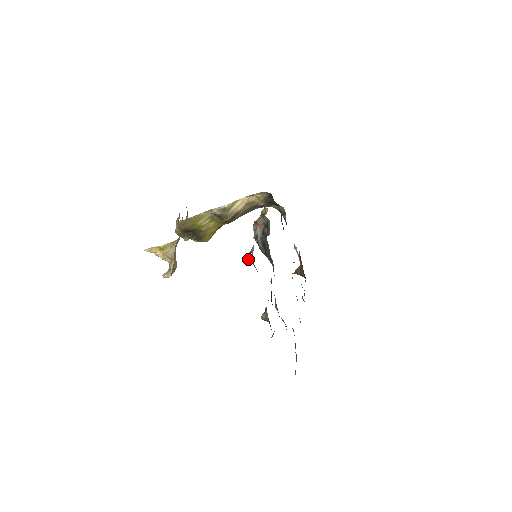
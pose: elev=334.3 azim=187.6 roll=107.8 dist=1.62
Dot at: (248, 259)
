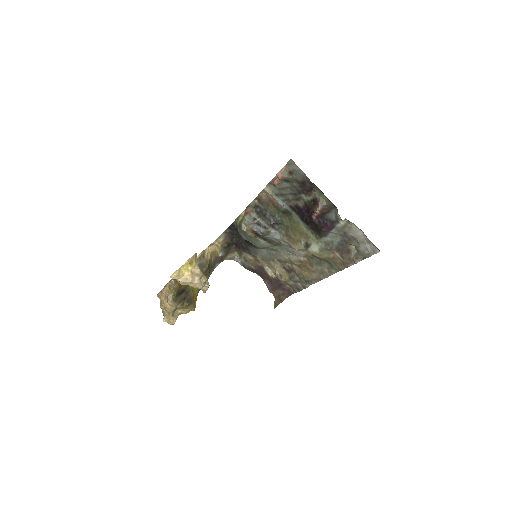
Dot at: (281, 175)
